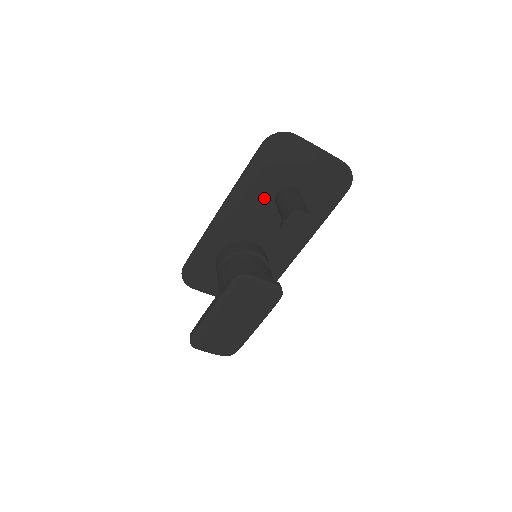
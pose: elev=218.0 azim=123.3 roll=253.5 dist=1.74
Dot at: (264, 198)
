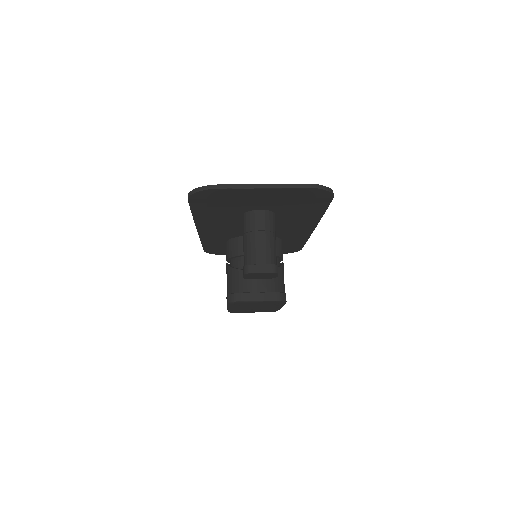
Dot at: (233, 219)
